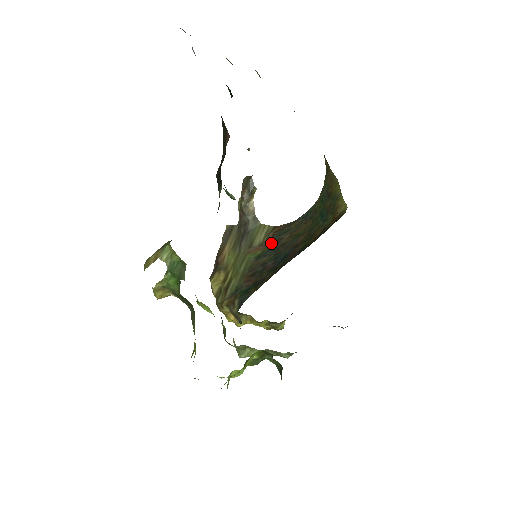
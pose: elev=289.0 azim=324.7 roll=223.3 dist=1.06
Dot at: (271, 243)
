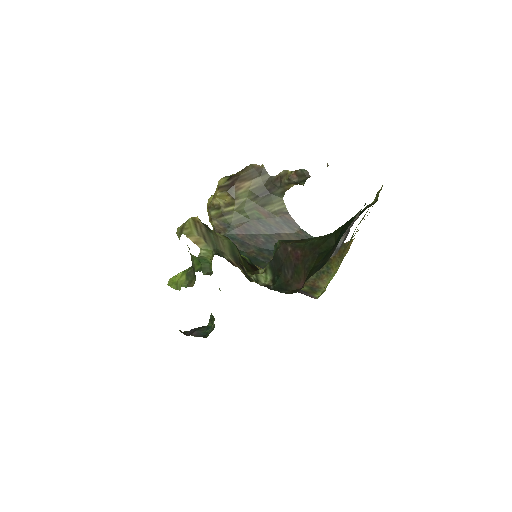
Dot at: (275, 222)
